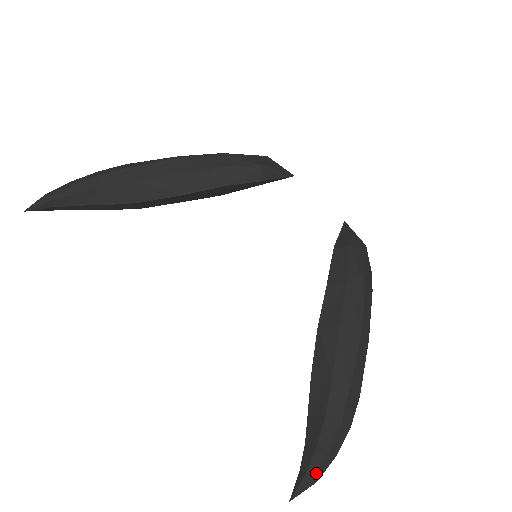
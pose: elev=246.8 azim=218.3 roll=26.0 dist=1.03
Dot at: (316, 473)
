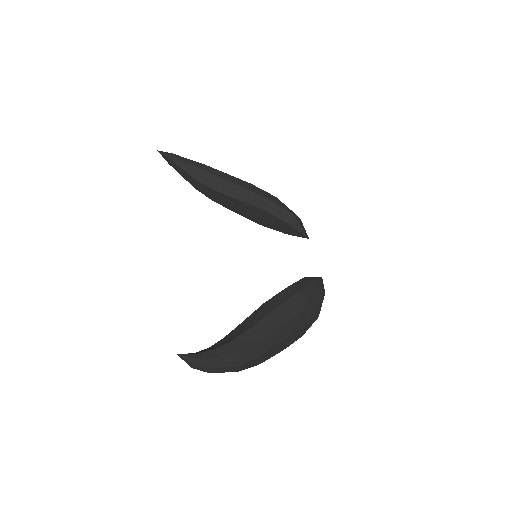
Dot at: (203, 359)
